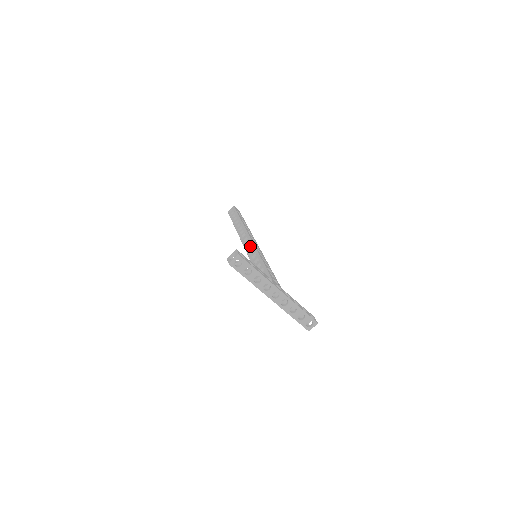
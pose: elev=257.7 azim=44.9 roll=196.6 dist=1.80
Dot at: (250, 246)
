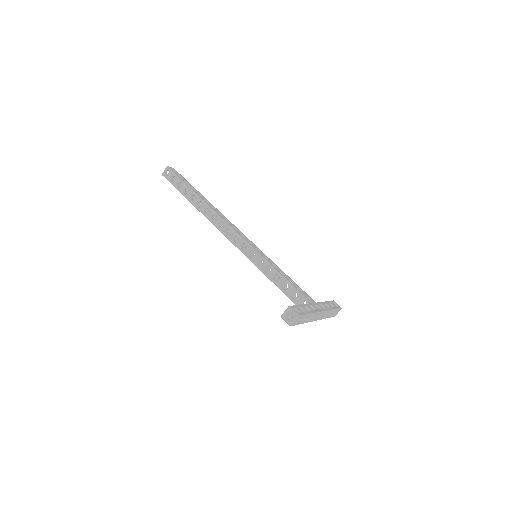
Dot at: (242, 244)
